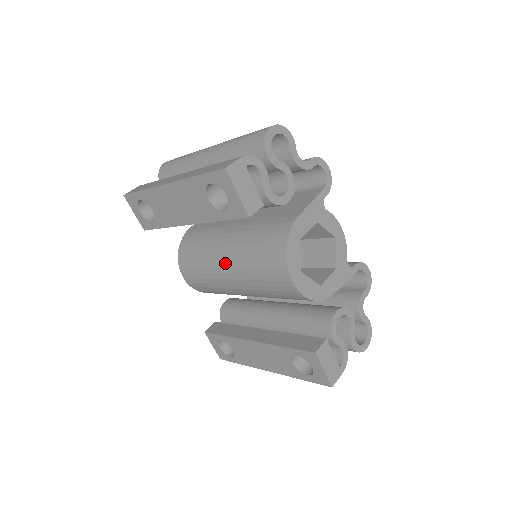
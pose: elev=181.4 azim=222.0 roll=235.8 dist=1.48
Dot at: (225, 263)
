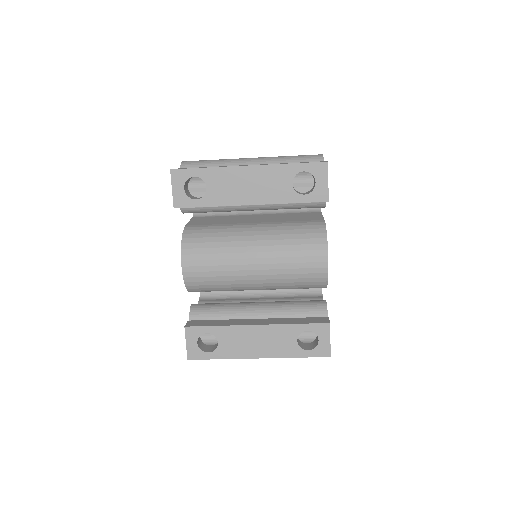
Dot at: (254, 249)
